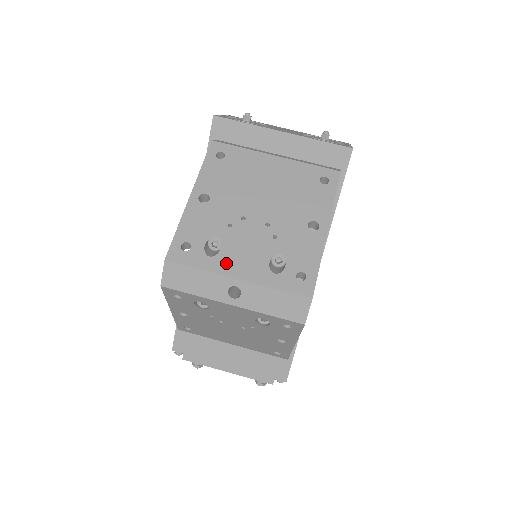
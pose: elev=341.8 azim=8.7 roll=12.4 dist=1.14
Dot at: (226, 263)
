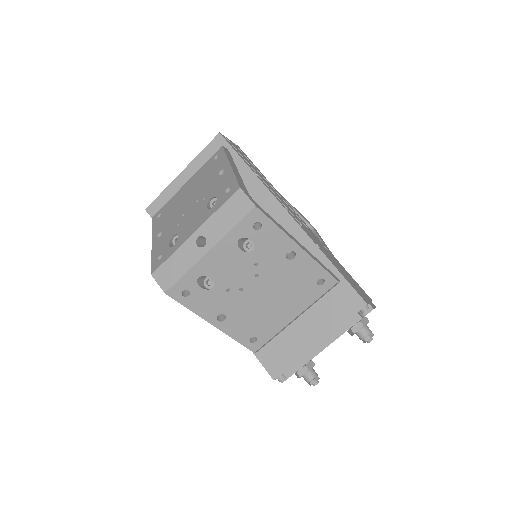
Dot at: (184, 236)
